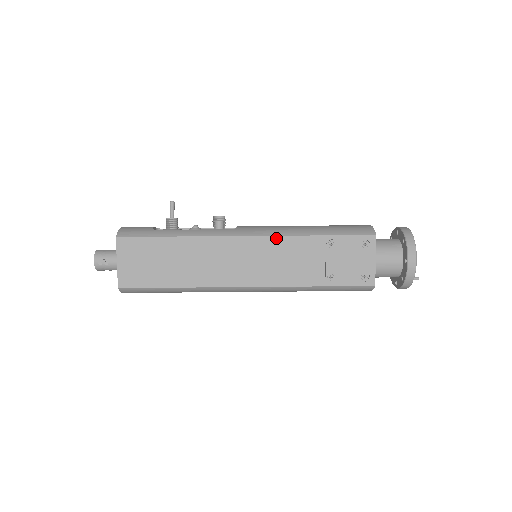
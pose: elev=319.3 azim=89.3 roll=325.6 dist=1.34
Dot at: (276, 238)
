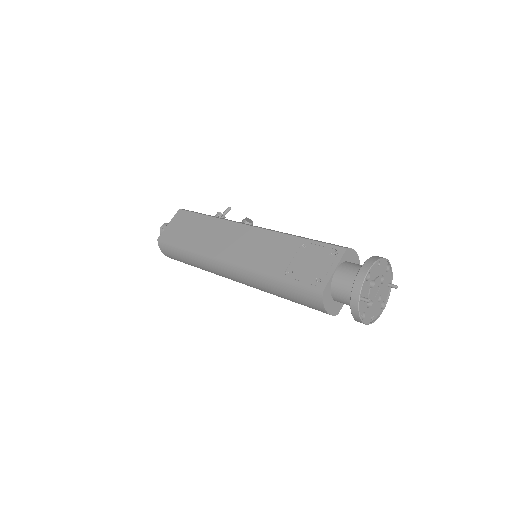
Dot at: (268, 231)
